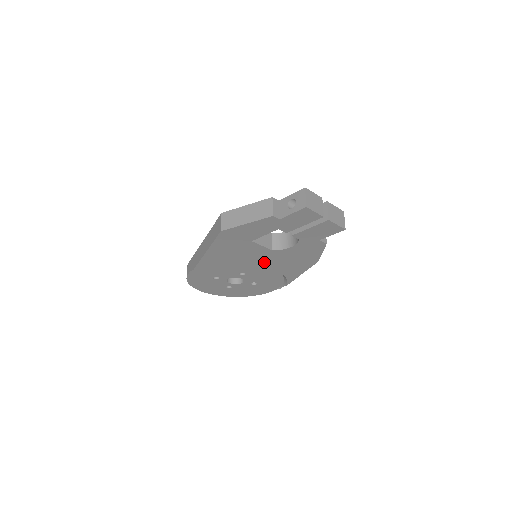
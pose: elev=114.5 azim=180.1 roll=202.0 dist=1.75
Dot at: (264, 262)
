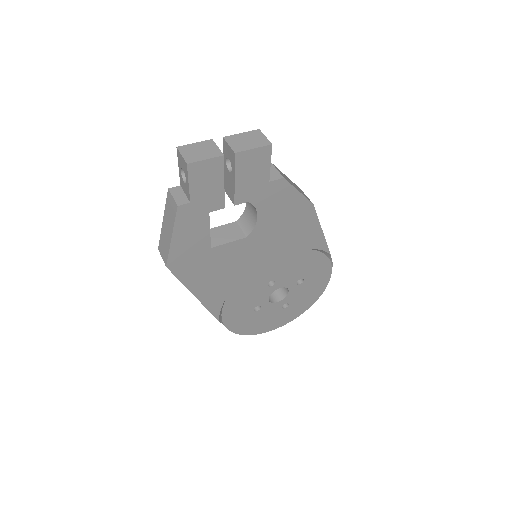
Dot at: (264, 255)
